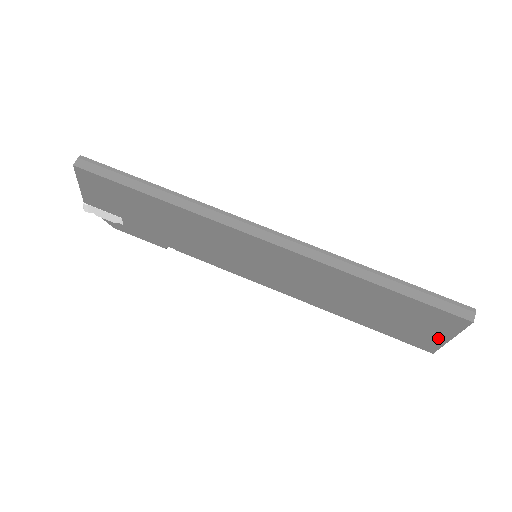
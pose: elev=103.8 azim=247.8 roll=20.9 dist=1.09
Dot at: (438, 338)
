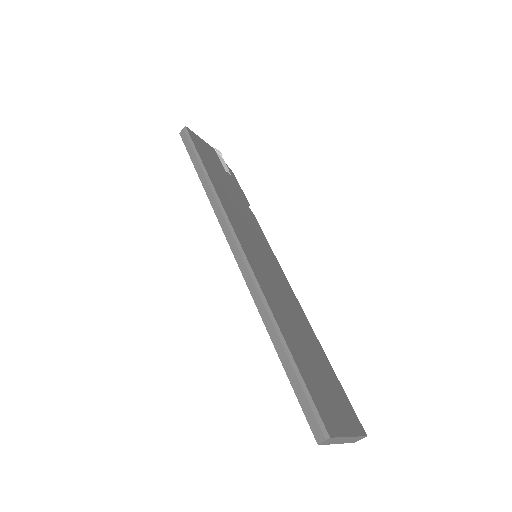
Dot at: occluded
